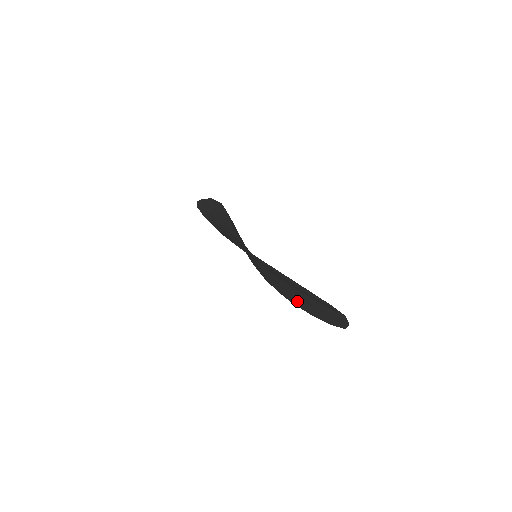
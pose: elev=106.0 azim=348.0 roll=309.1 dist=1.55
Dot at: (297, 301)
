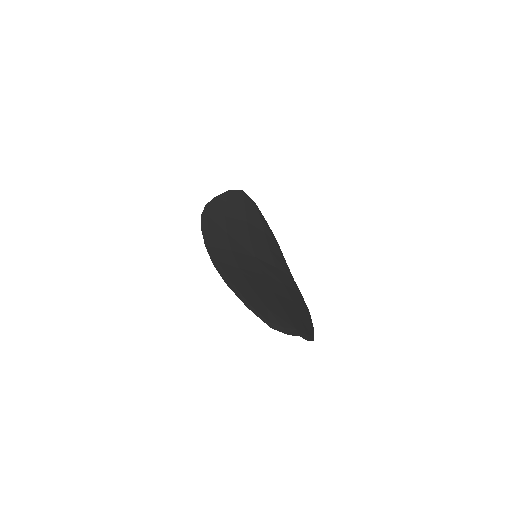
Dot at: occluded
